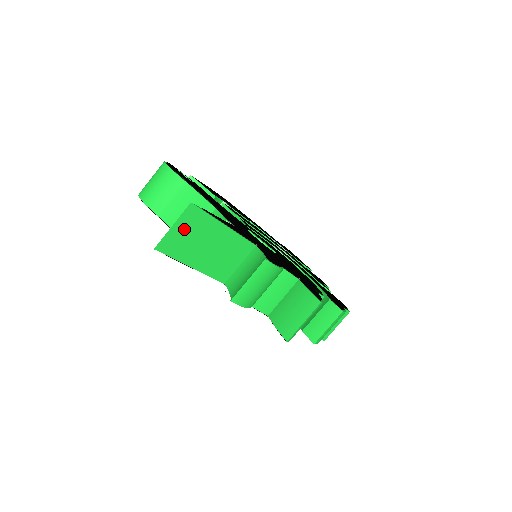
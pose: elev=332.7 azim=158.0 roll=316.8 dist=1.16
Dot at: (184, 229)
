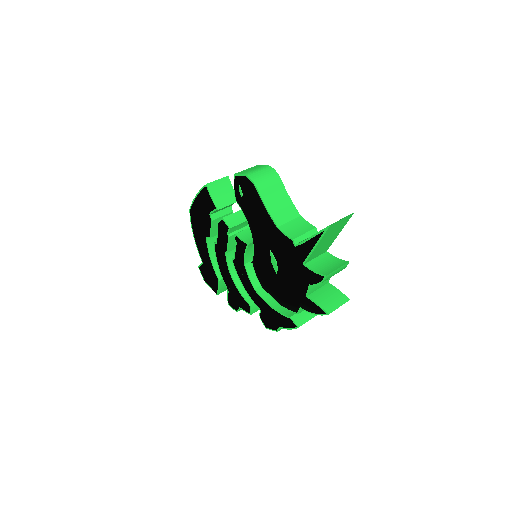
Dot at: (340, 223)
